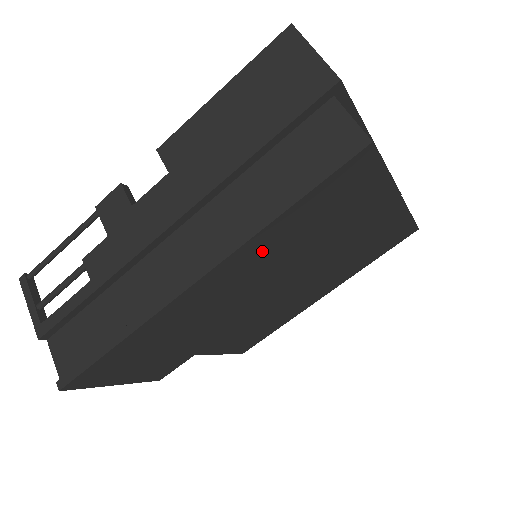
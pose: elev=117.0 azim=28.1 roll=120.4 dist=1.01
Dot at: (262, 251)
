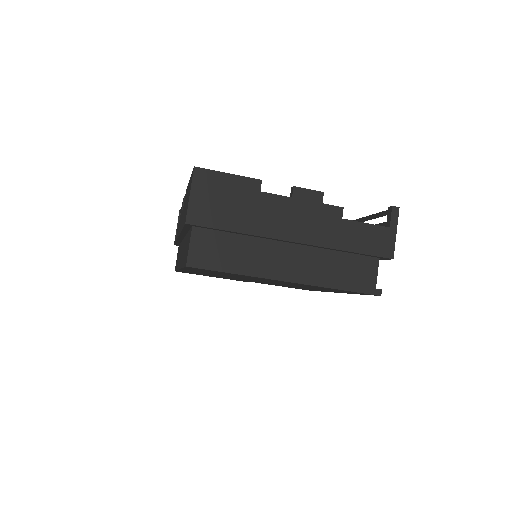
Dot at: occluded
